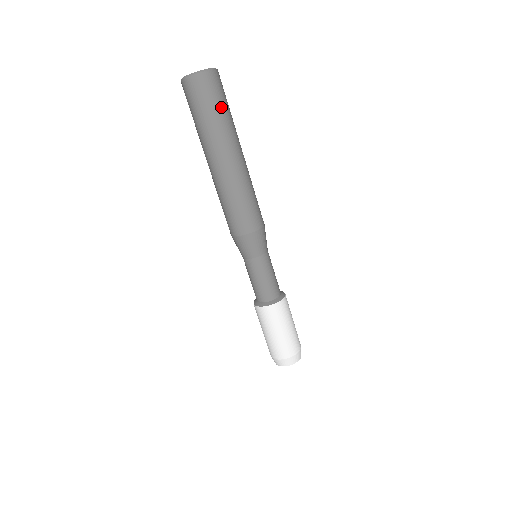
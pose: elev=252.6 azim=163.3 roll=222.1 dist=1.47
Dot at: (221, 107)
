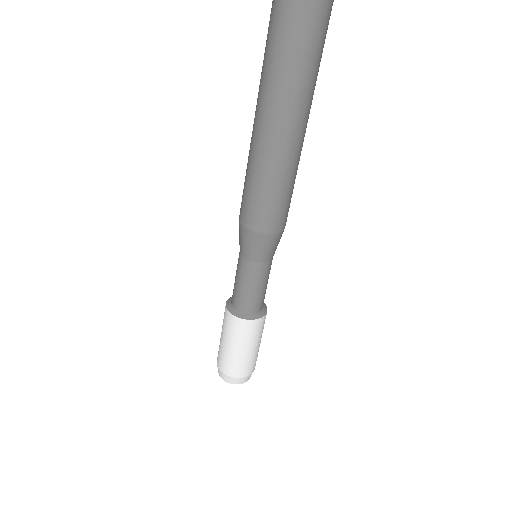
Dot at: (300, 55)
